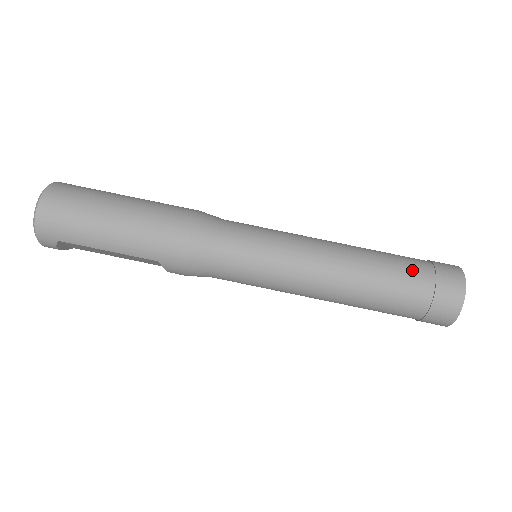
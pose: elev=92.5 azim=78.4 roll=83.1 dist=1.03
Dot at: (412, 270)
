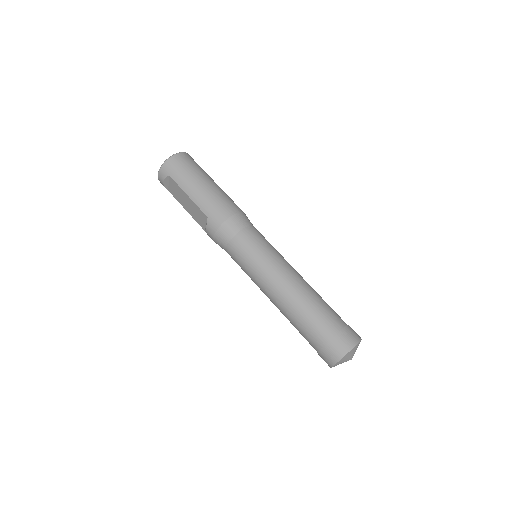
Dot at: (334, 315)
